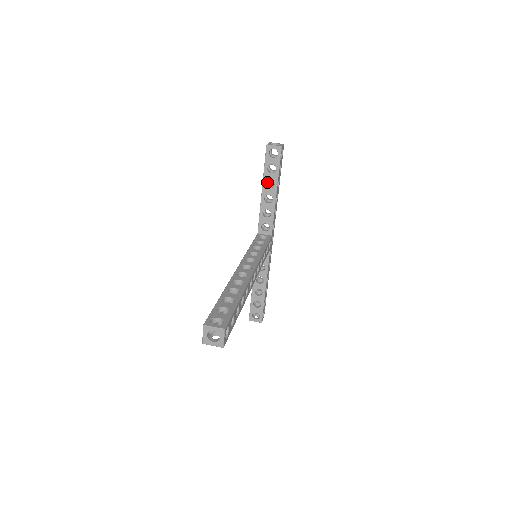
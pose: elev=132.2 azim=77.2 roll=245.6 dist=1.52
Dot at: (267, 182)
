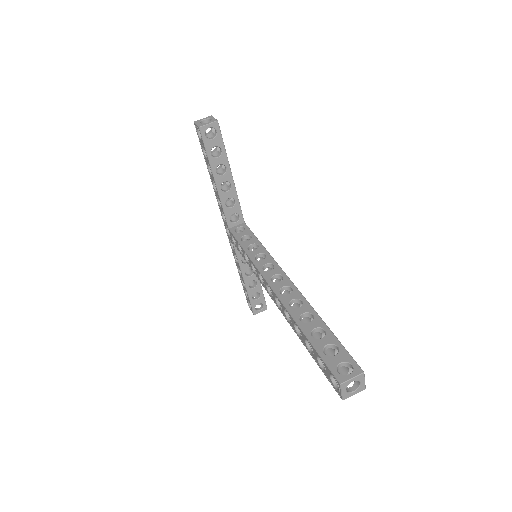
Dot at: occluded
